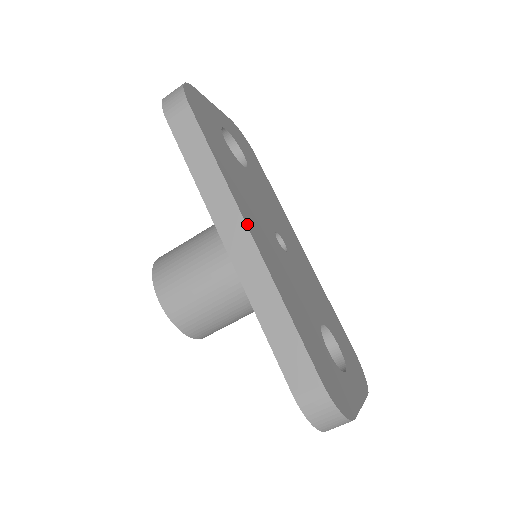
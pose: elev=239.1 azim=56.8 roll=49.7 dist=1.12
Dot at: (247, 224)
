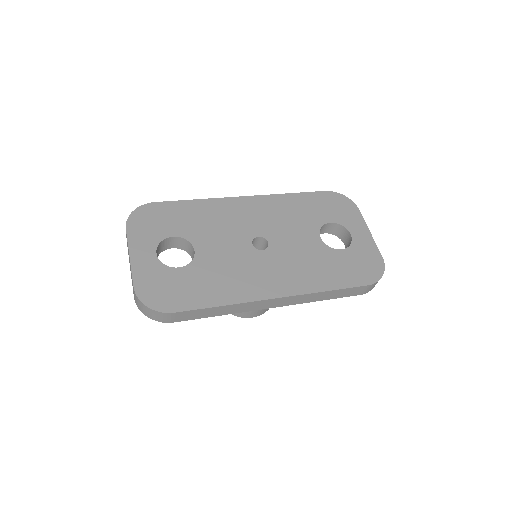
Dot at: (272, 297)
